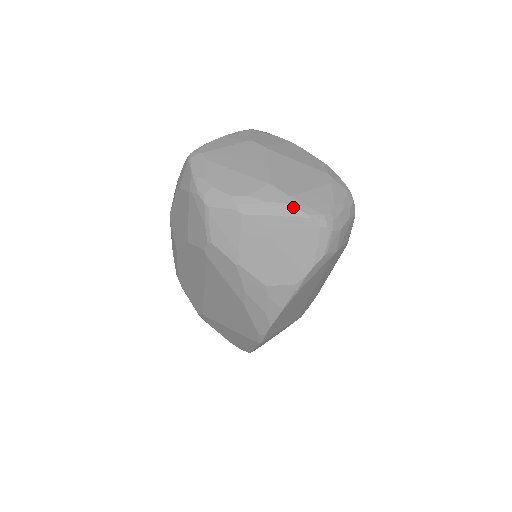
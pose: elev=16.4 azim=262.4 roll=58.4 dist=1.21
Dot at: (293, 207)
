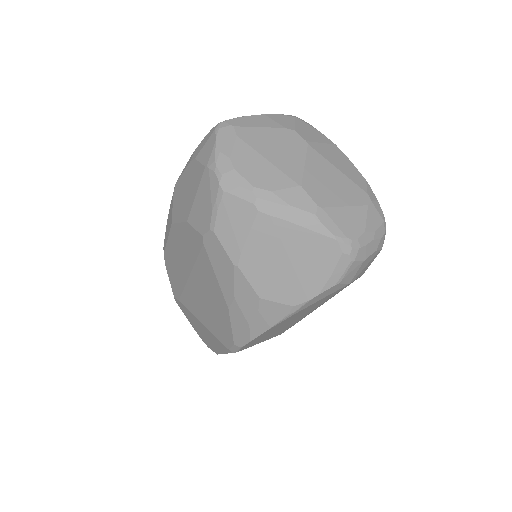
Dot at: (319, 221)
